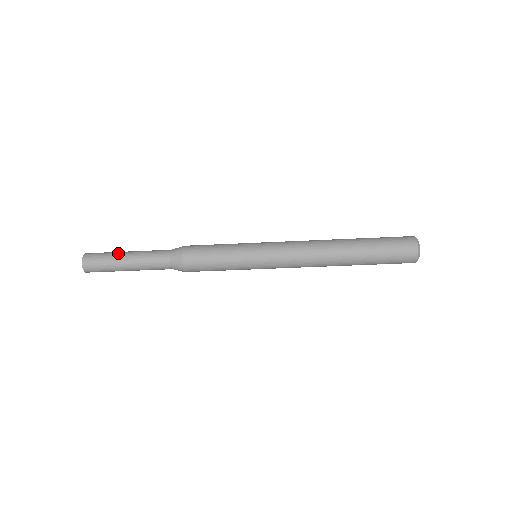
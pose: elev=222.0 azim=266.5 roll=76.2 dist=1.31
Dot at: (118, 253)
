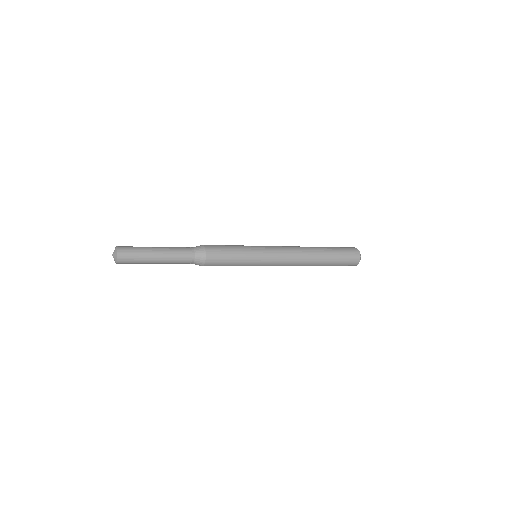
Dot at: (149, 251)
